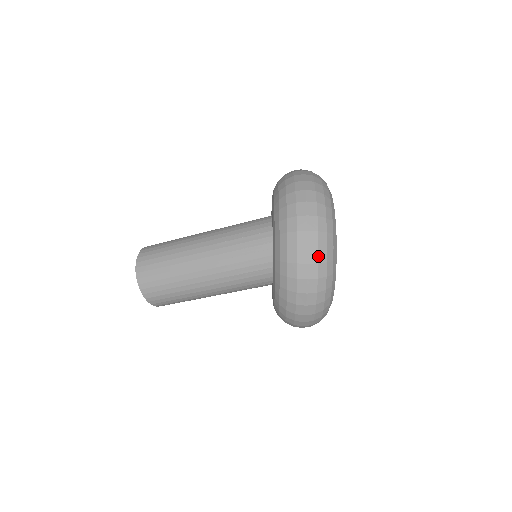
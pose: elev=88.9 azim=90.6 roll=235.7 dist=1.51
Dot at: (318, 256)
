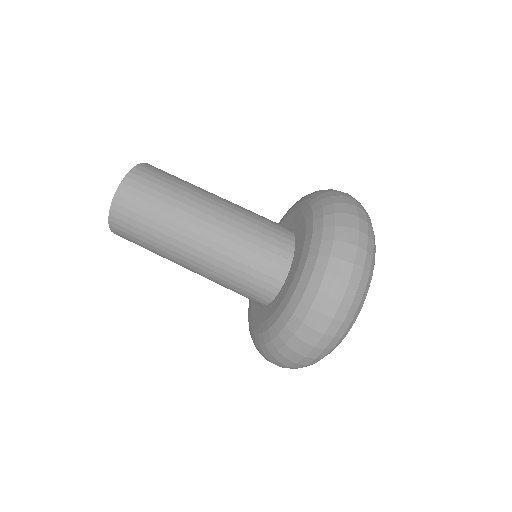
Dot at: (310, 362)
